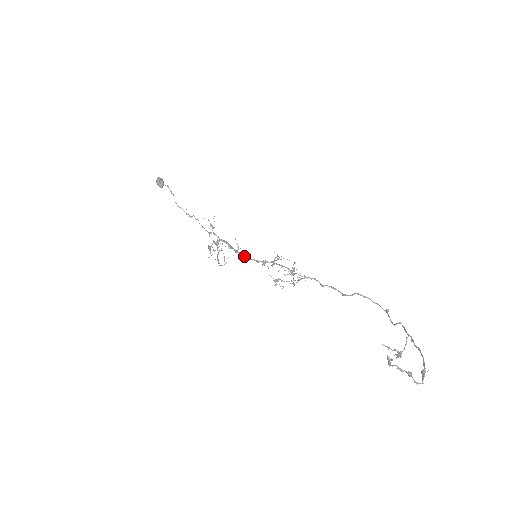
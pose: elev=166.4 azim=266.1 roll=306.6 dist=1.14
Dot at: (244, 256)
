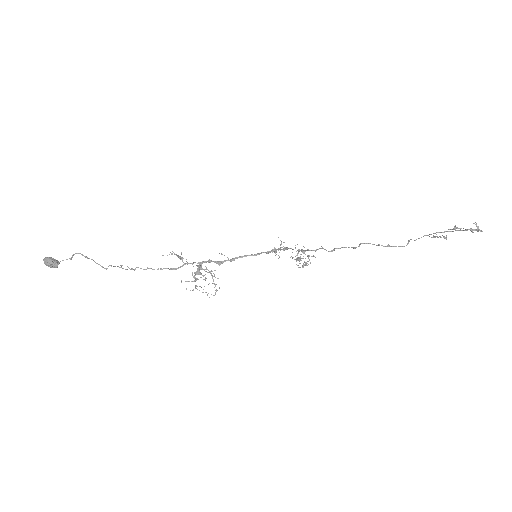
Dot at: occluded
